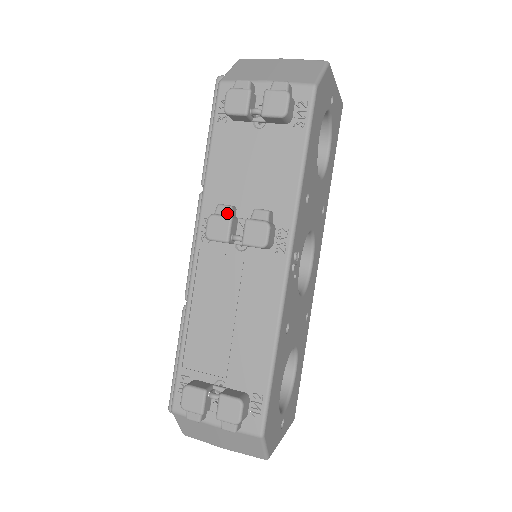
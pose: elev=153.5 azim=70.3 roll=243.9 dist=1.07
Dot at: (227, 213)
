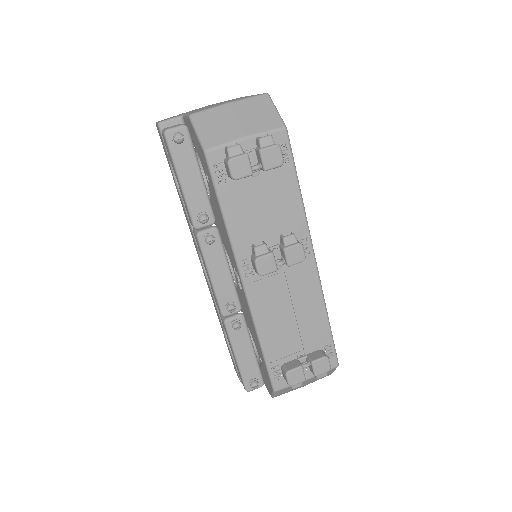
Dot at: (266, 251)
